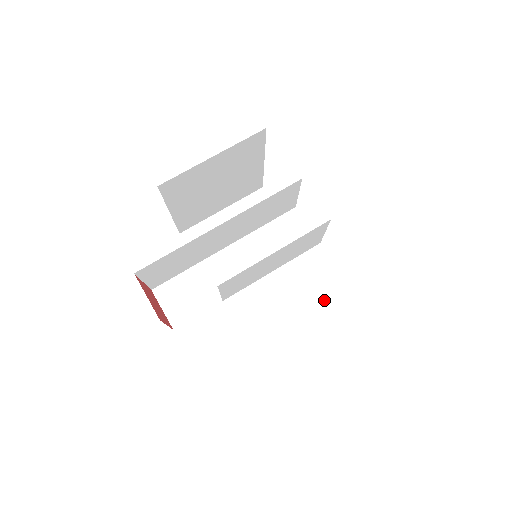
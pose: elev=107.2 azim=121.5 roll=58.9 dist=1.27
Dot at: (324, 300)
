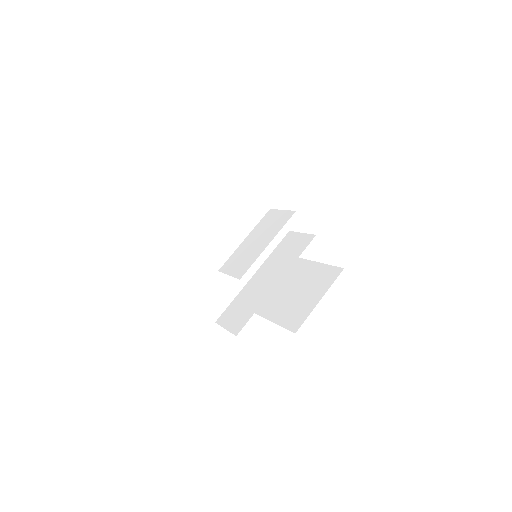
Dot at: occluded
